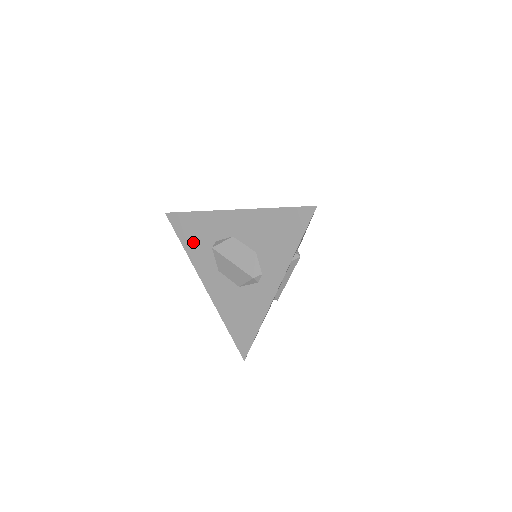
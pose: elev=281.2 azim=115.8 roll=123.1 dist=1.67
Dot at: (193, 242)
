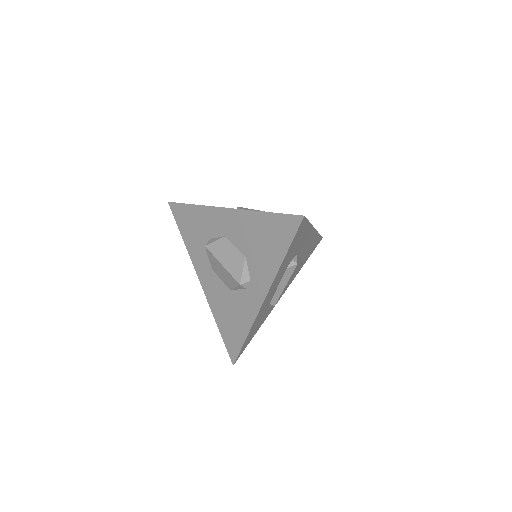
Dot at: (191, 236)
